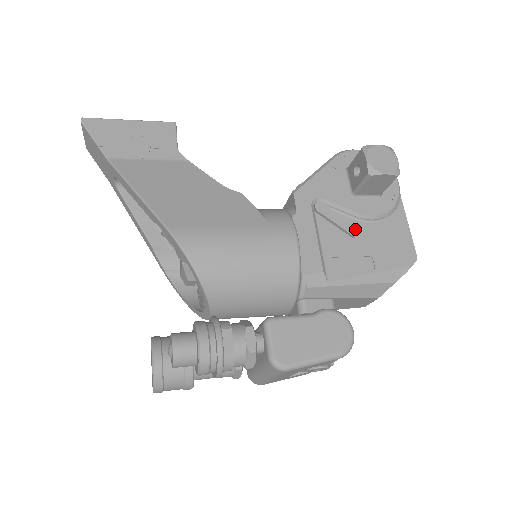
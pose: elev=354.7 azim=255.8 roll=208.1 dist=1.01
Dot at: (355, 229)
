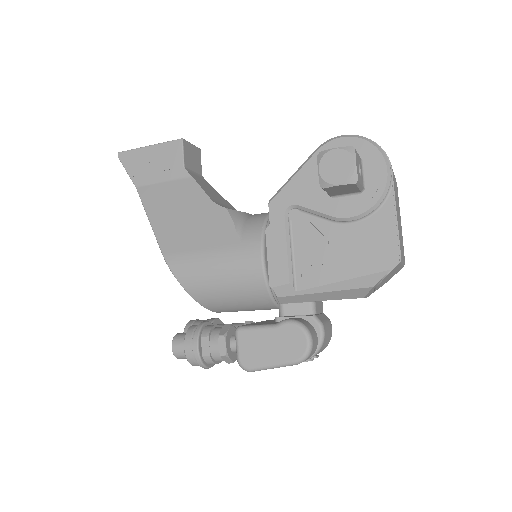
Dot at: (331, 233)
